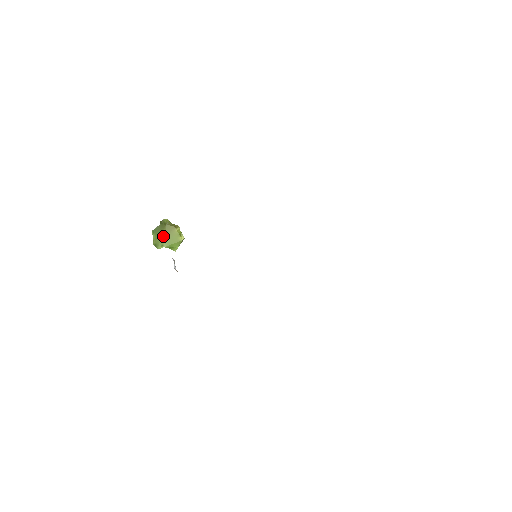
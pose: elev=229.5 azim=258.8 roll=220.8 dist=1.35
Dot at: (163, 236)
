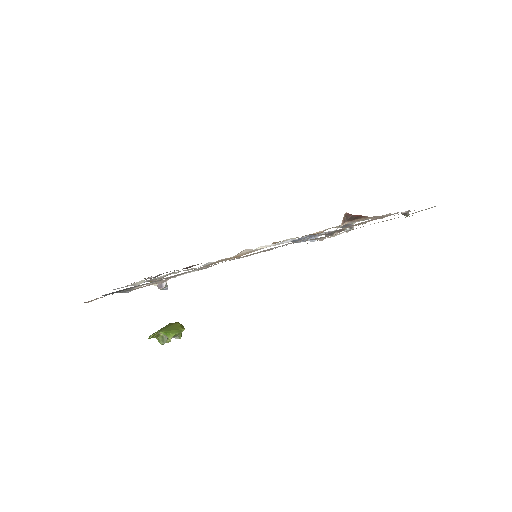
Dot at: (162, 328)
